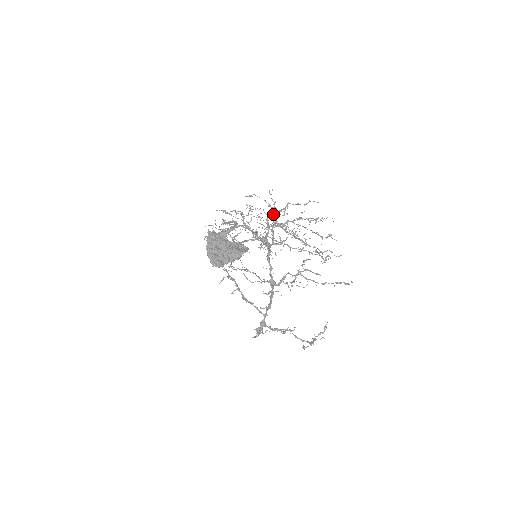
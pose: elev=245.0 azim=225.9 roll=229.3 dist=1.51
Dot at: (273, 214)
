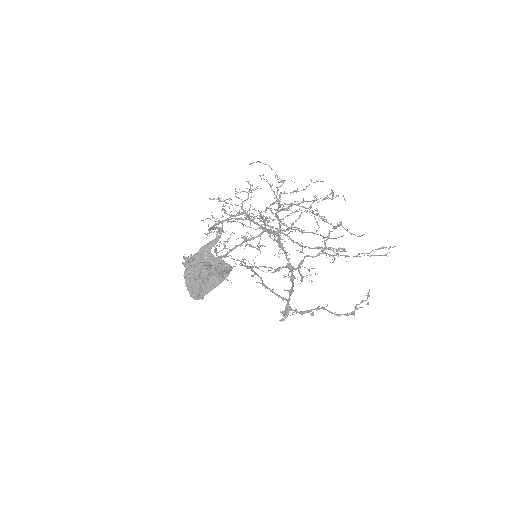
Dot at: (265, 209)
